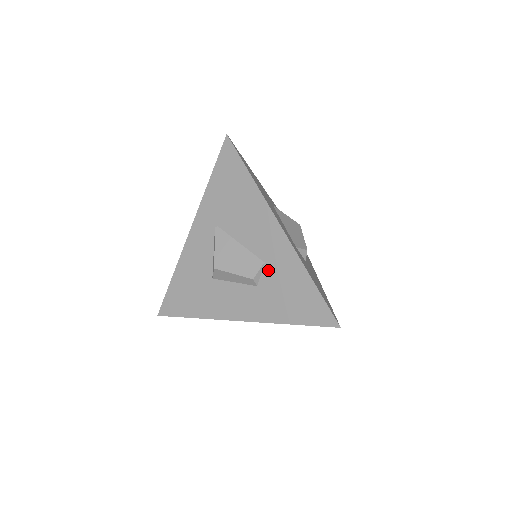
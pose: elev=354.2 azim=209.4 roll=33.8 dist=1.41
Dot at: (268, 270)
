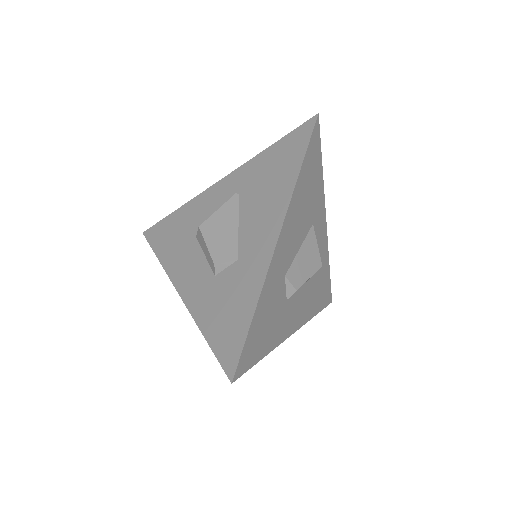
Dot at: (234, 269)
